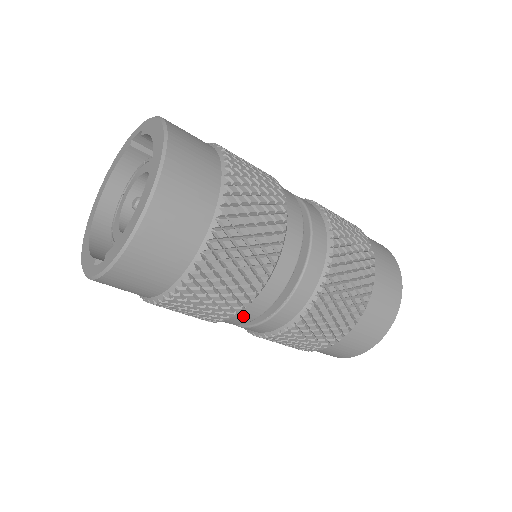
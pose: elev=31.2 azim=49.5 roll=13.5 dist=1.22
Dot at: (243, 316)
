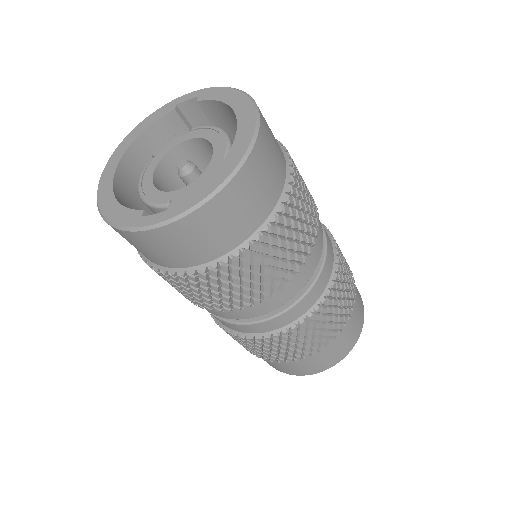
Dot at: (260, 307)
